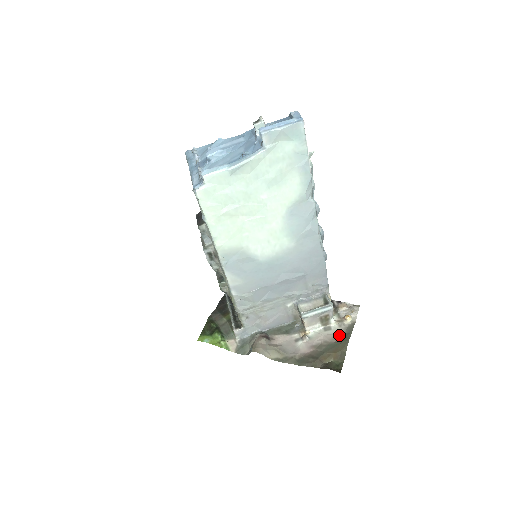
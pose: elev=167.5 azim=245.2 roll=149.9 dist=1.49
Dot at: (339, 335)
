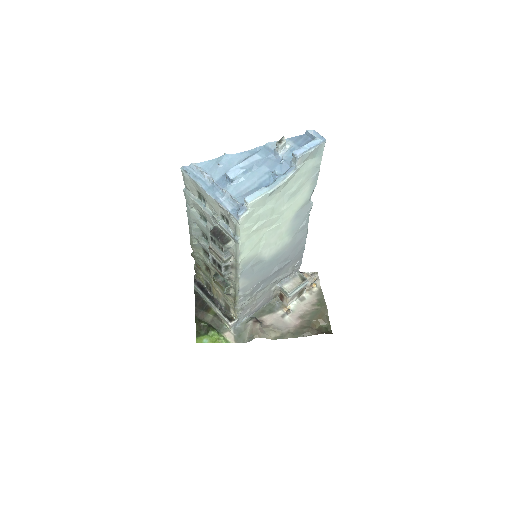
Dot at: (315, 302)
